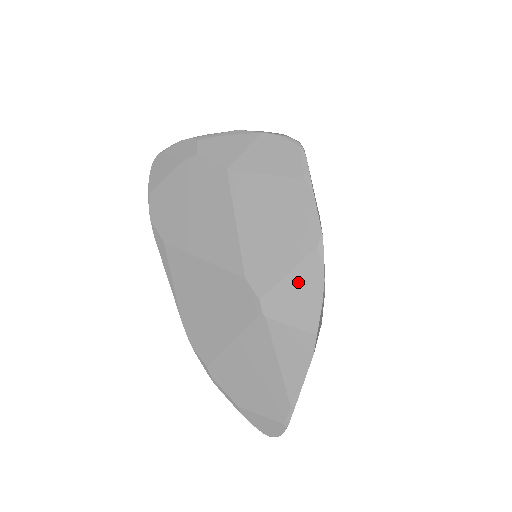
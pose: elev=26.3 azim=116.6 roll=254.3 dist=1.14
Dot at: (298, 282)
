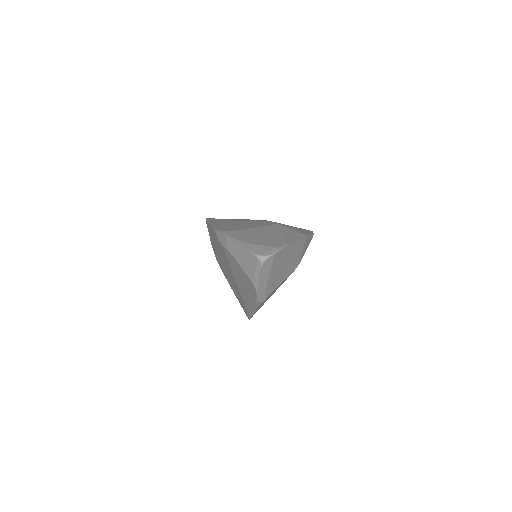
Dot at: (300, 229)
